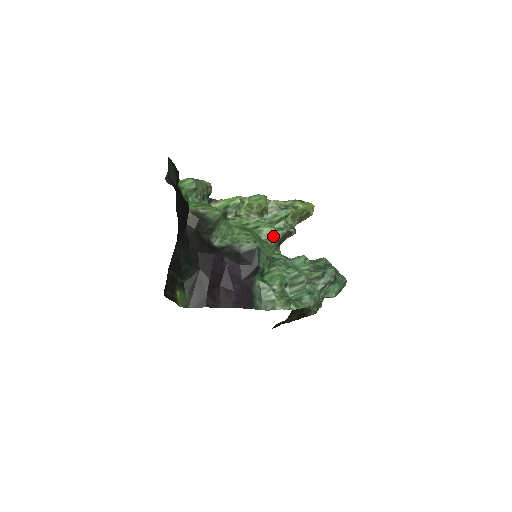
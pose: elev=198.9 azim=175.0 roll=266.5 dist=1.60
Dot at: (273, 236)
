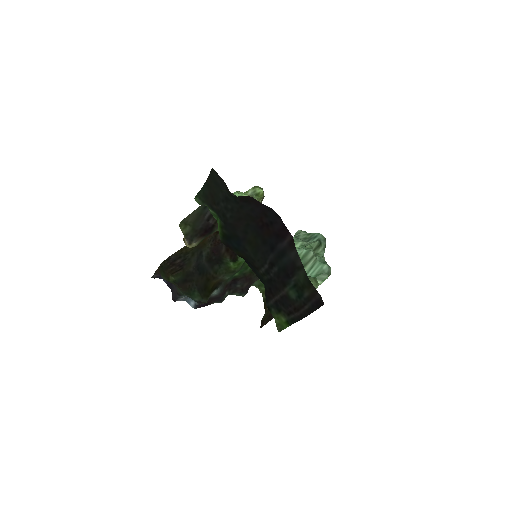
Dot at: occluded
